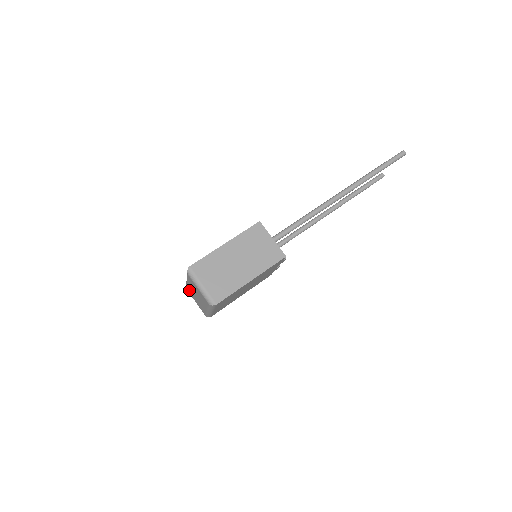
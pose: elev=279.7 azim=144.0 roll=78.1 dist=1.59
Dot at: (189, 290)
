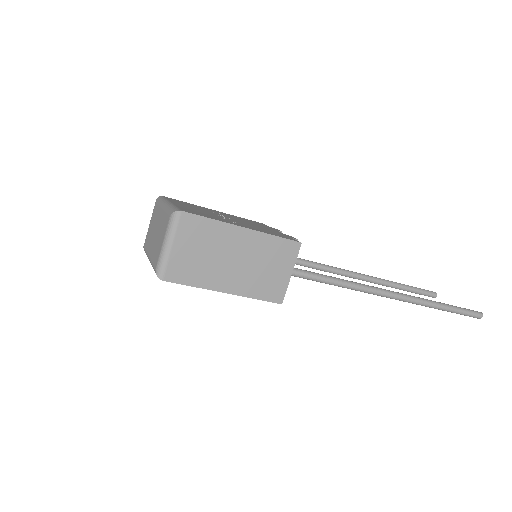
Dot at: (156, 209)
